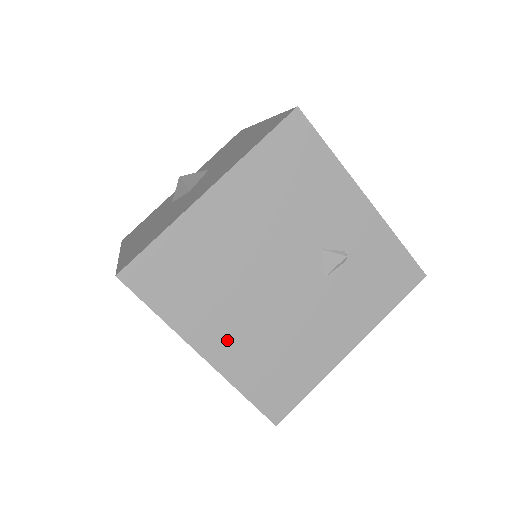
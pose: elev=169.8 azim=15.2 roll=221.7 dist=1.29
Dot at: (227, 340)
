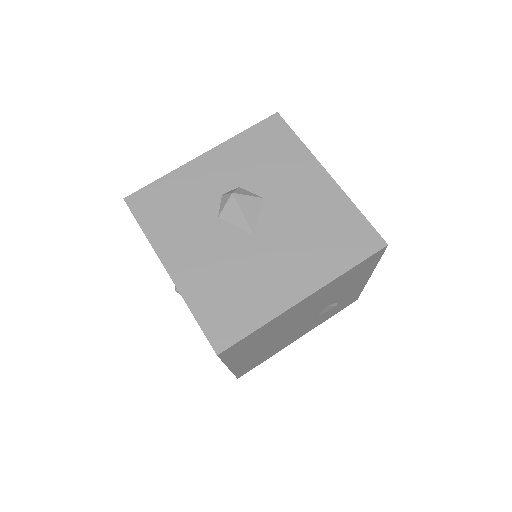
Dot at: (248, 358)
